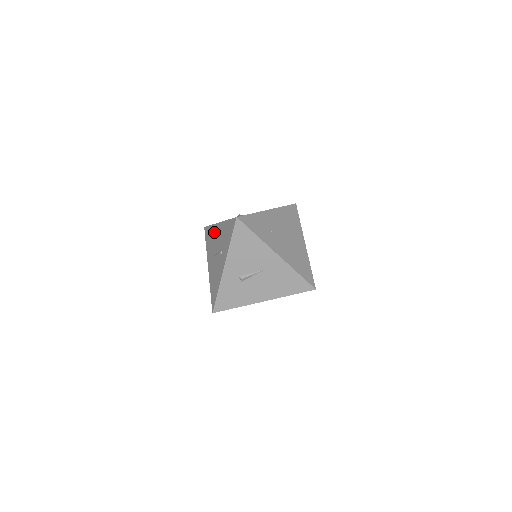
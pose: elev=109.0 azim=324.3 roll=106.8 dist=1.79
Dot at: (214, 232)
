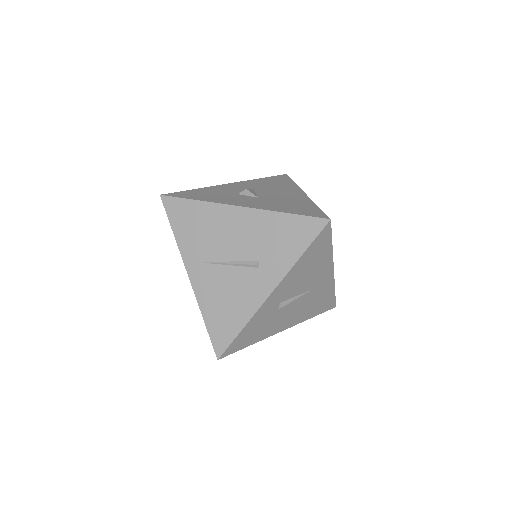
Dot at: (218, 218)
